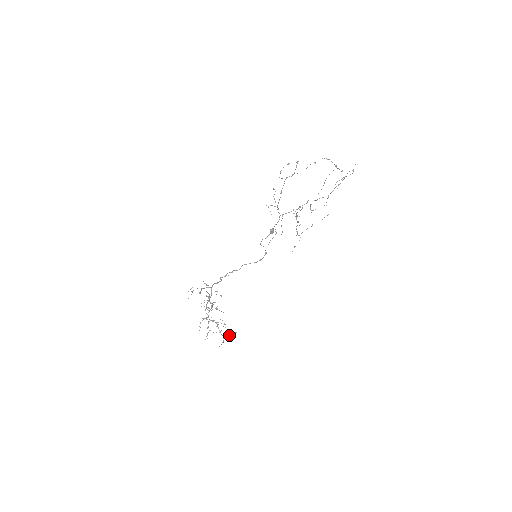
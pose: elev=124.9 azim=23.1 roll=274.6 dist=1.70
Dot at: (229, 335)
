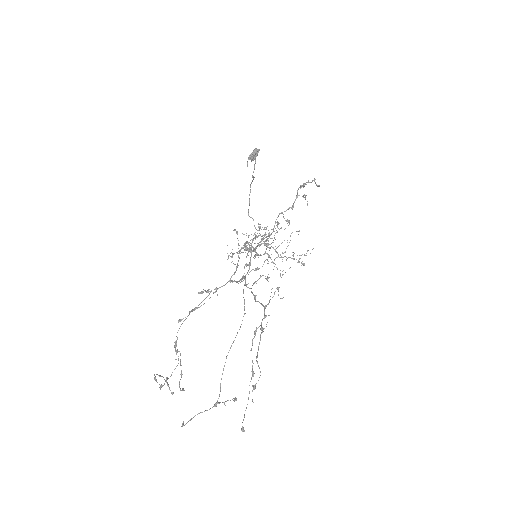
Dot at: (306, 255)
